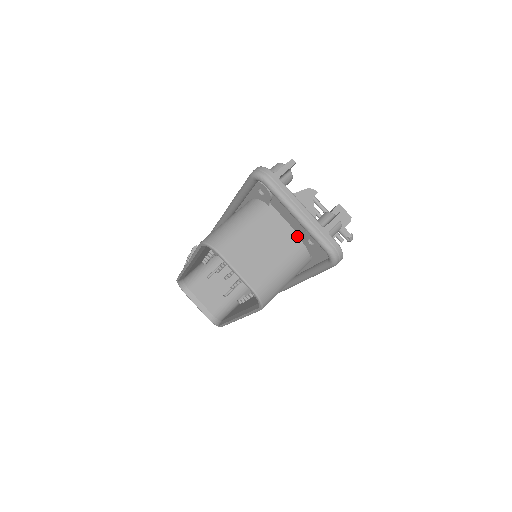
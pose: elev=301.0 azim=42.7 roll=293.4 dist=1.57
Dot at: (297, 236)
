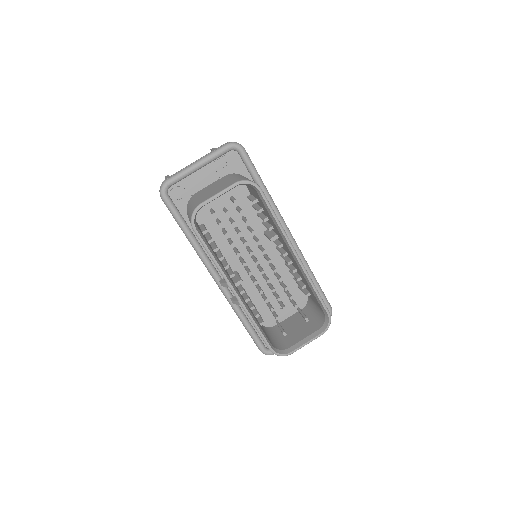
Dot at: (220, 178)
